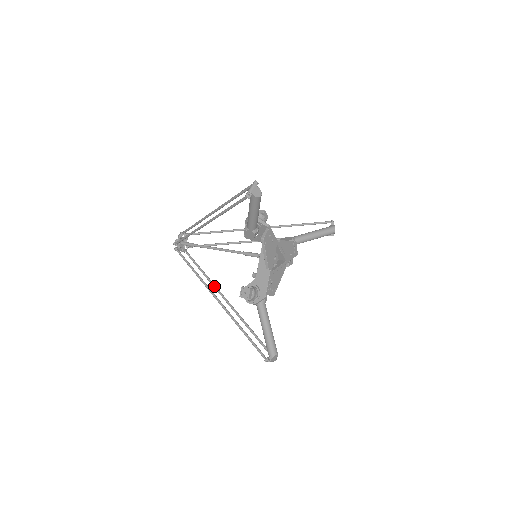
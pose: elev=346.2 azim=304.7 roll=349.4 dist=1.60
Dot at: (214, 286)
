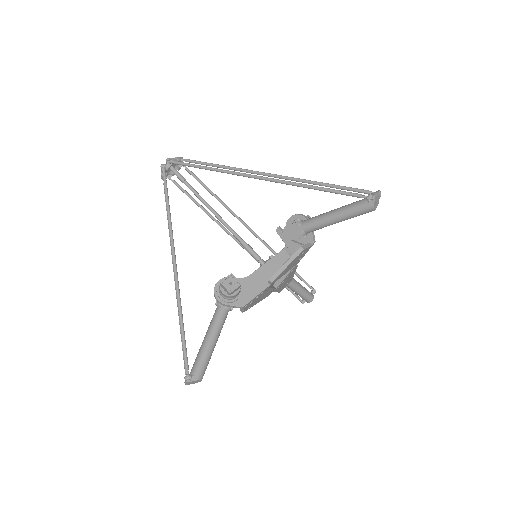
Dot at: occluded
